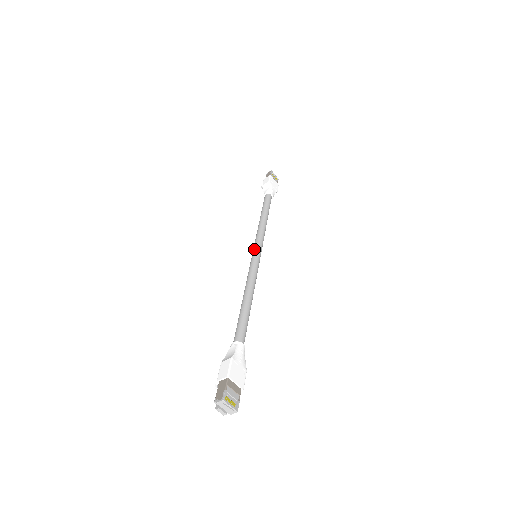
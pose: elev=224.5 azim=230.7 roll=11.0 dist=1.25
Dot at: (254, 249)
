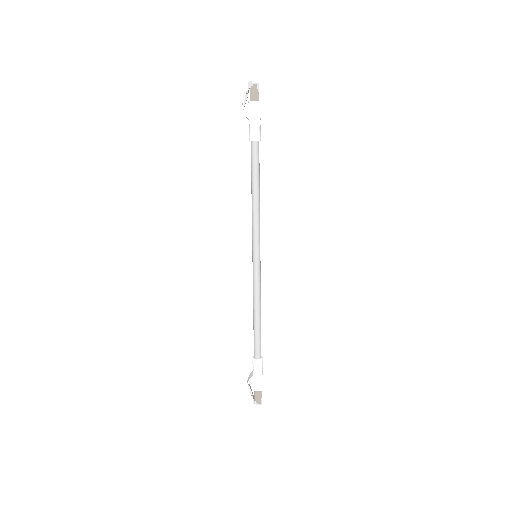
Dot at: (256, 252)
